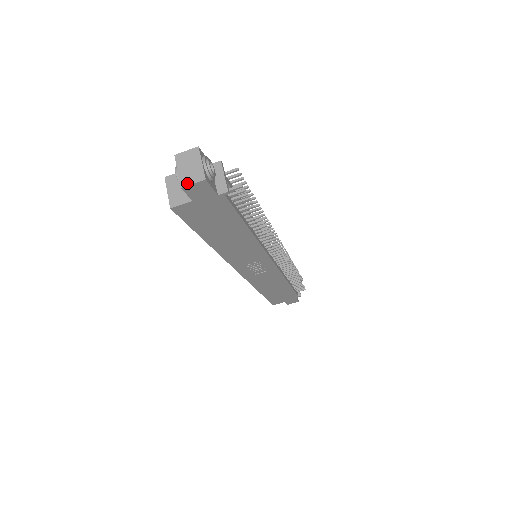
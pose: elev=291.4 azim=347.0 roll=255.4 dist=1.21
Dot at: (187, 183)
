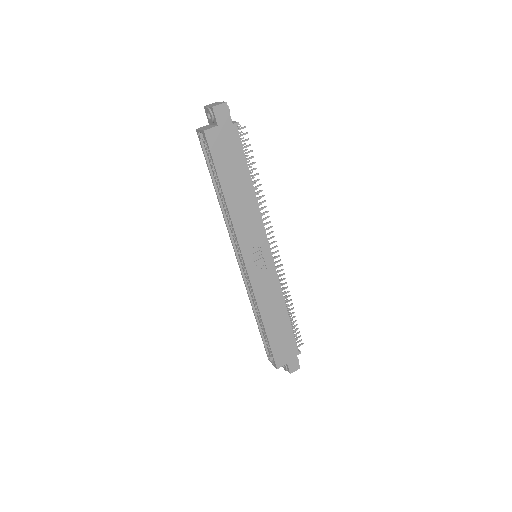
Dot at: (215, 105)
